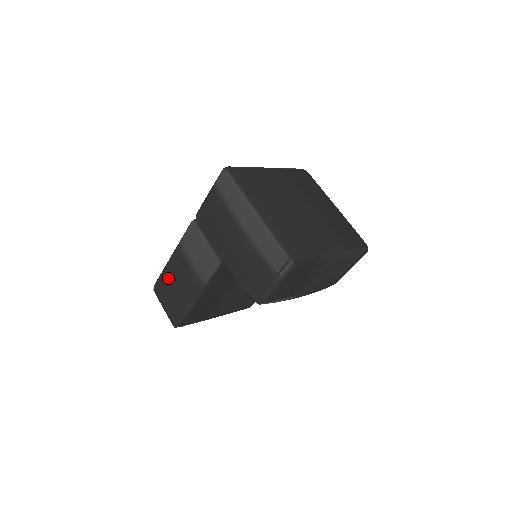
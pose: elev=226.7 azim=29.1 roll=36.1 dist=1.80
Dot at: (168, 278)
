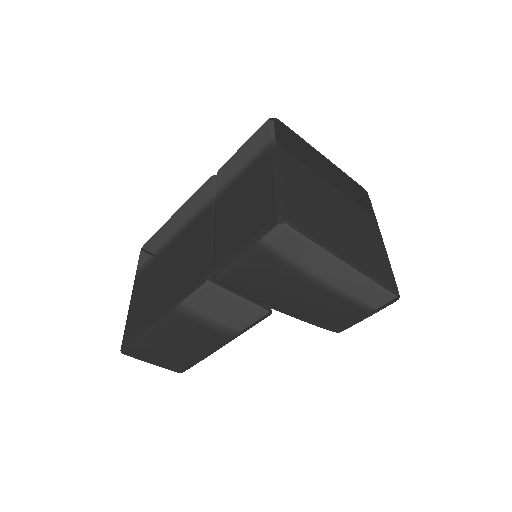
Dot at: (161, 342)
